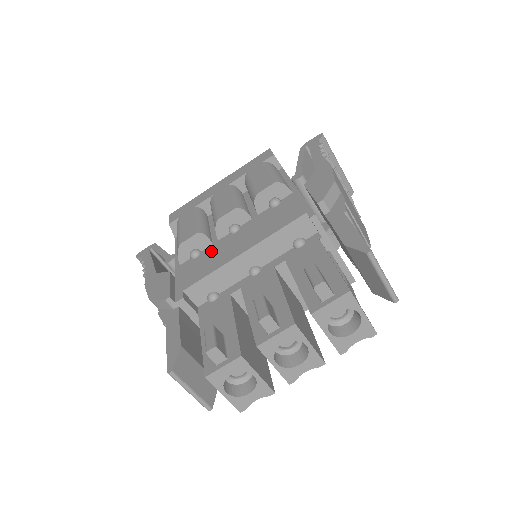
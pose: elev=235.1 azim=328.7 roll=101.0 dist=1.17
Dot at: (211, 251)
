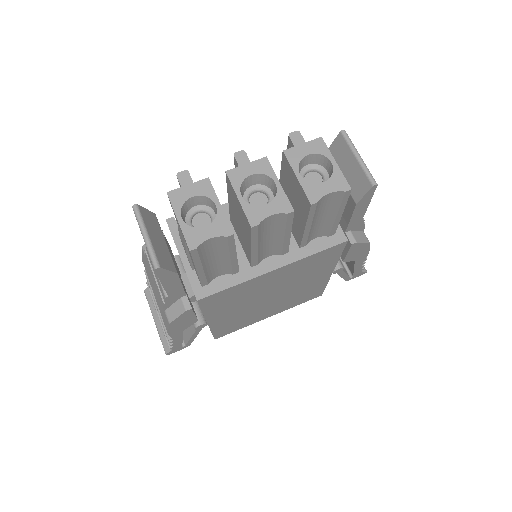
Dot at: occluded
